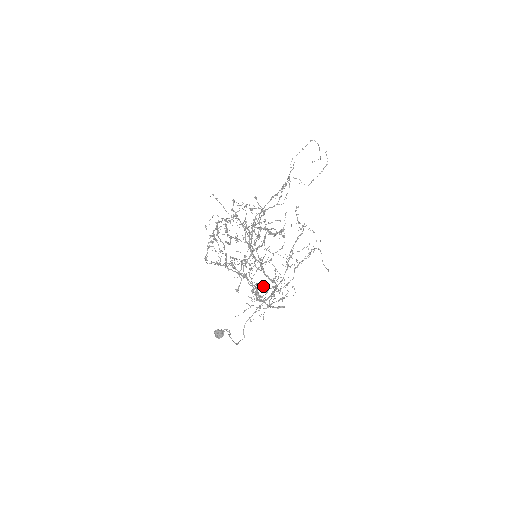
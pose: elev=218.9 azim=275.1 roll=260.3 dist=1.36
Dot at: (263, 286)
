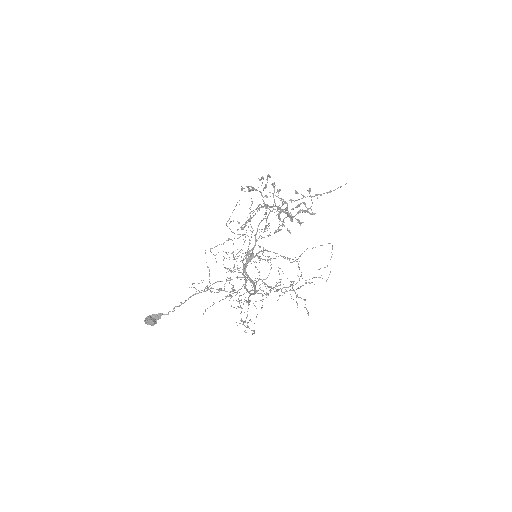
Dot at: occluded
